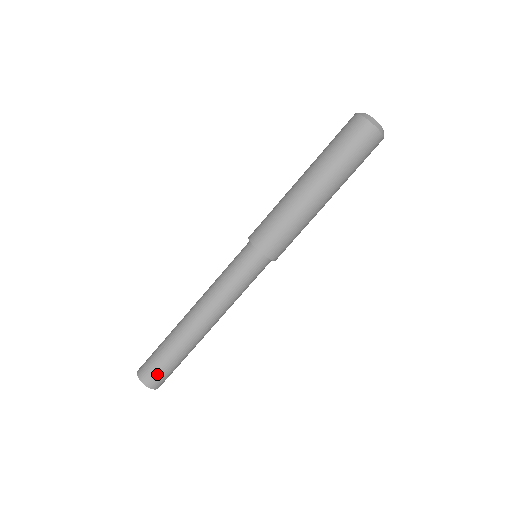
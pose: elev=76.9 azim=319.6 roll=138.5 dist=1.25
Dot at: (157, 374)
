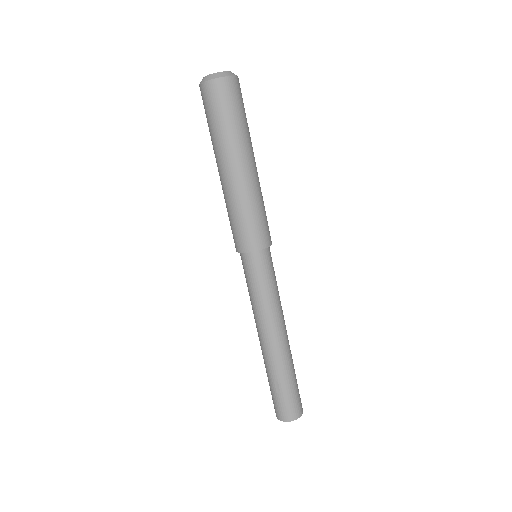
Dot at: (295, 403)
